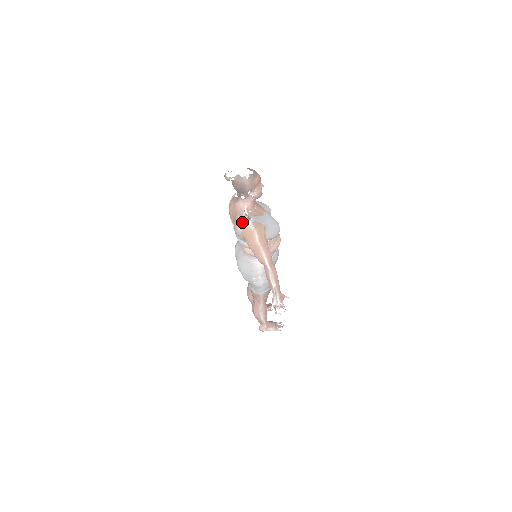
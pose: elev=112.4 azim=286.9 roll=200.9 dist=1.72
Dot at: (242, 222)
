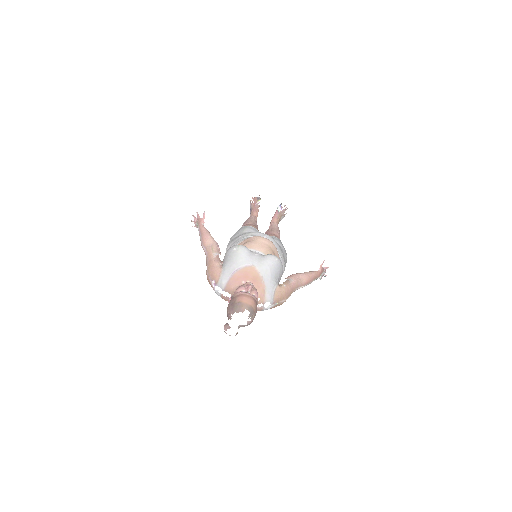
Dot at: occluded
